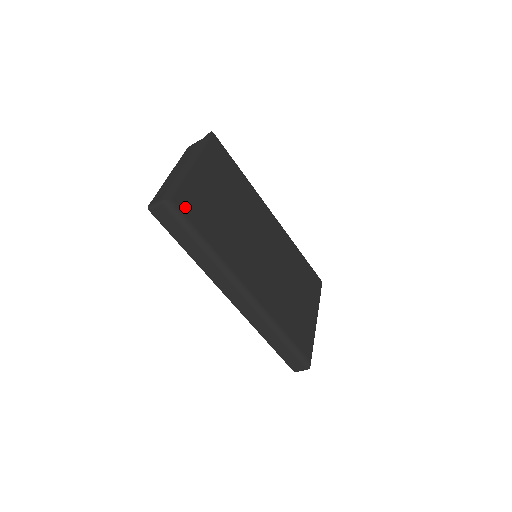
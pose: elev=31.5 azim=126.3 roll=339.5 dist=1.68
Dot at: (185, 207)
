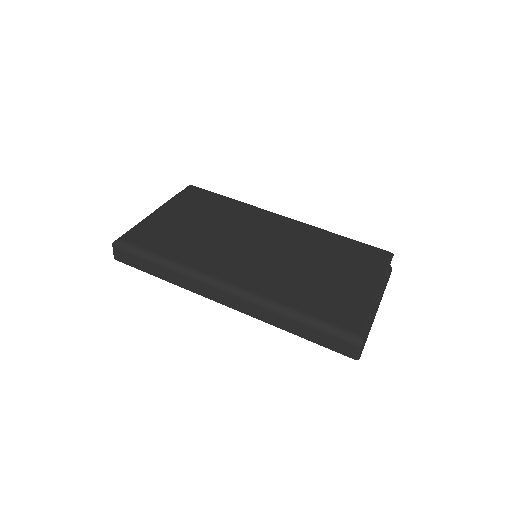
Dot at: (137, 240)
